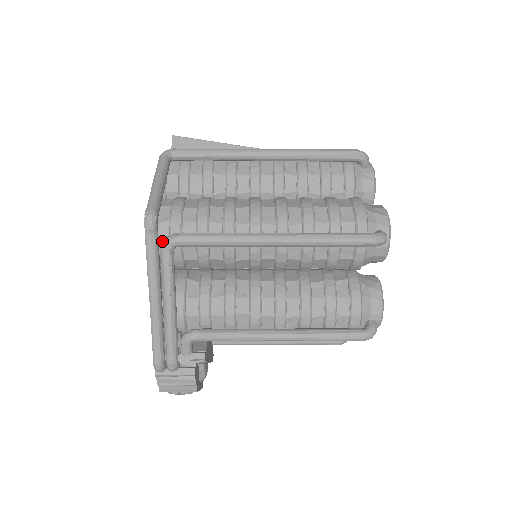
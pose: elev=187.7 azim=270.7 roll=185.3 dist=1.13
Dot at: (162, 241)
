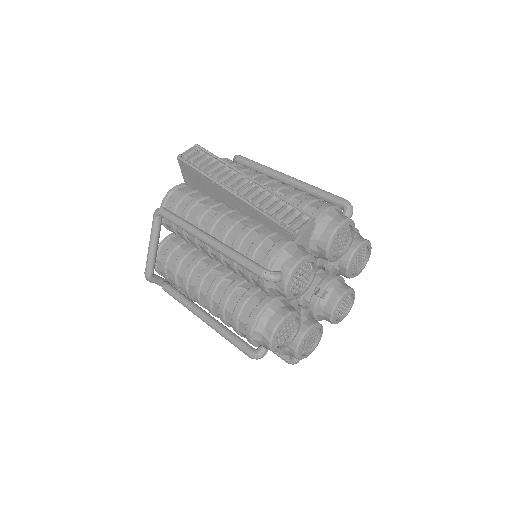
Dot at: (161, 283)
